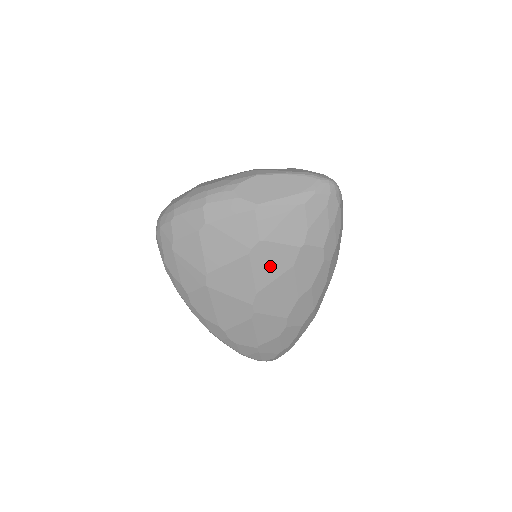
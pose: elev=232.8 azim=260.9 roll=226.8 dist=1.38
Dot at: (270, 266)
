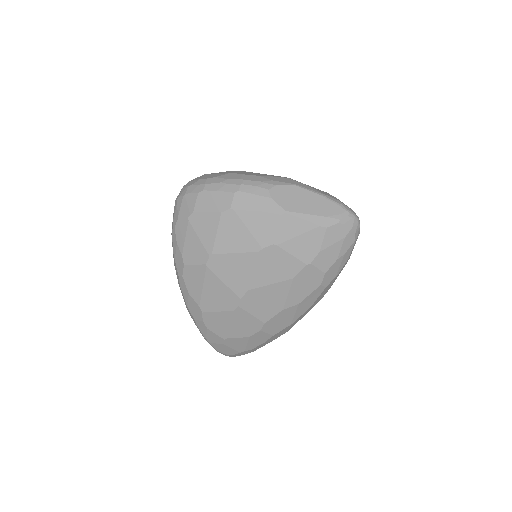
Dot at: (272, 270)
